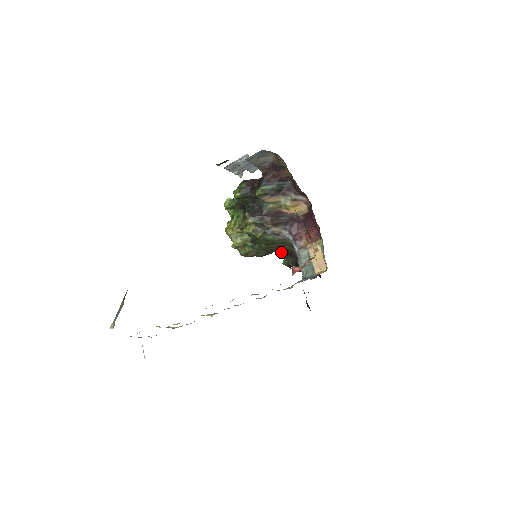
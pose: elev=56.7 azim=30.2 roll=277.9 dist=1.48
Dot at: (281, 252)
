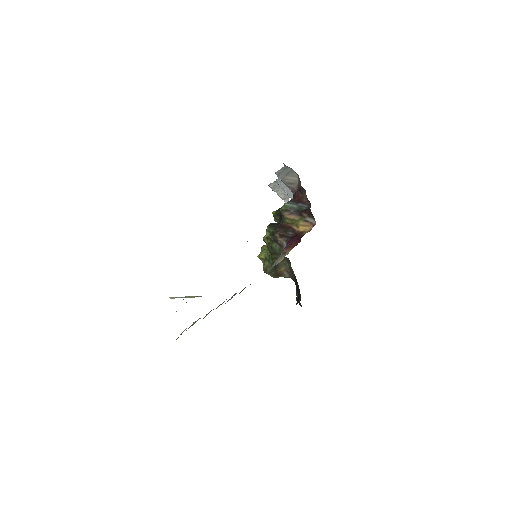
Dot at: (294, 281)
